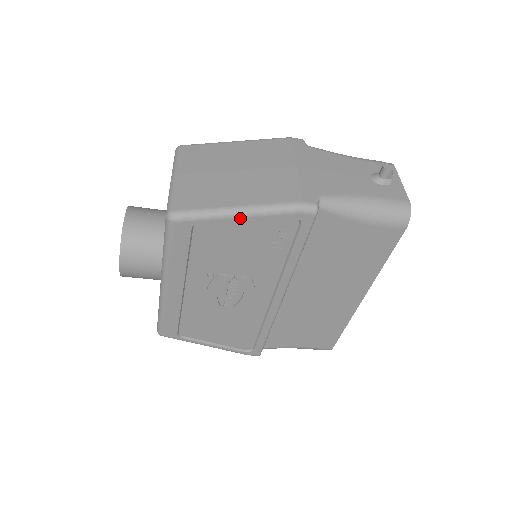
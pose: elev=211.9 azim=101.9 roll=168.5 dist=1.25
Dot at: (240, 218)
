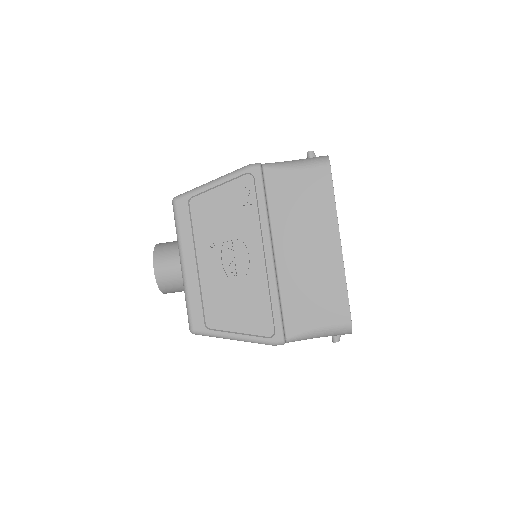
Dot at: (215, 185)
